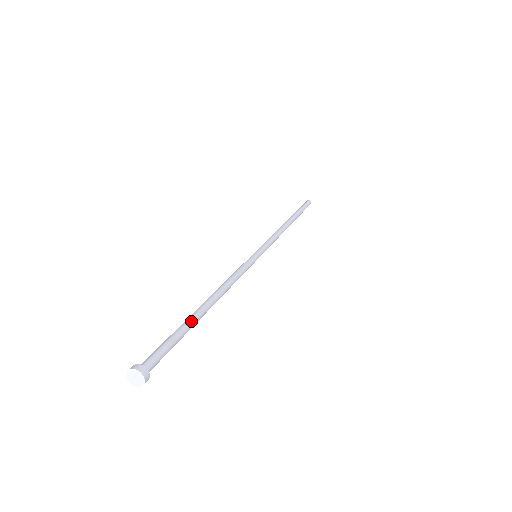
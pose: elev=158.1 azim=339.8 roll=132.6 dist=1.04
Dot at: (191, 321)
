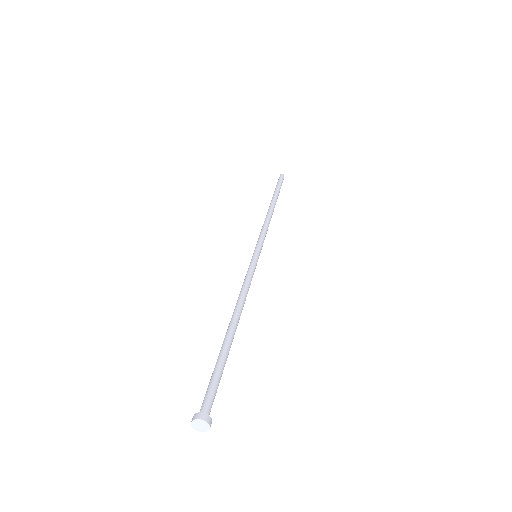
Dot at: (225, 349)
